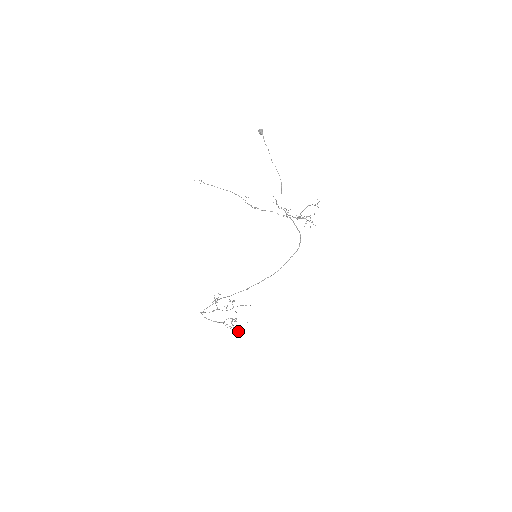
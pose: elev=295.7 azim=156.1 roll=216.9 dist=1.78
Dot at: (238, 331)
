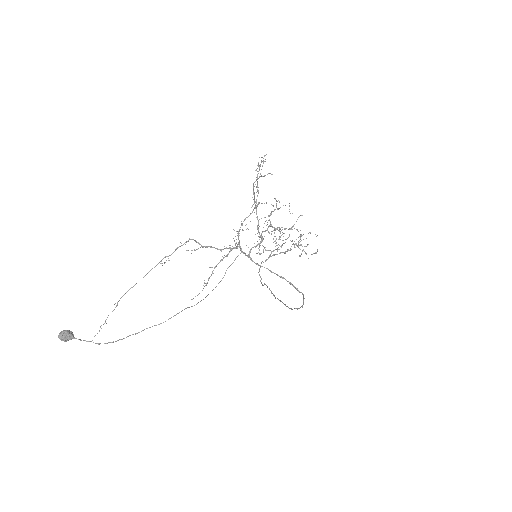
Dot at: (313, 253)
